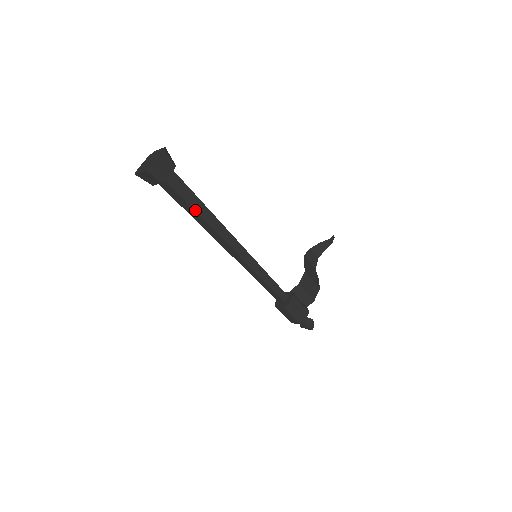
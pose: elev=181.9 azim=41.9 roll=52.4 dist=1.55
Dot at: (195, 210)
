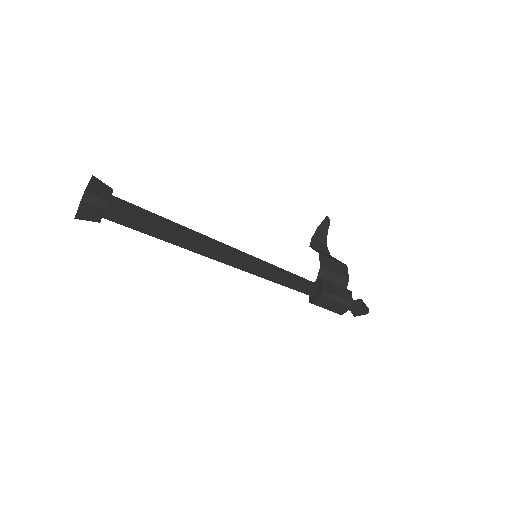
Dot at: (159, 226)
